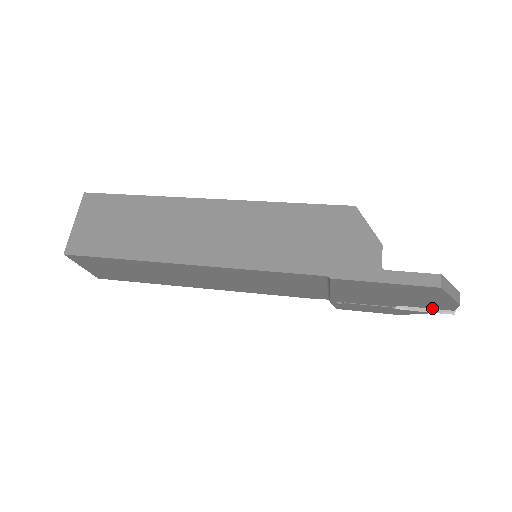
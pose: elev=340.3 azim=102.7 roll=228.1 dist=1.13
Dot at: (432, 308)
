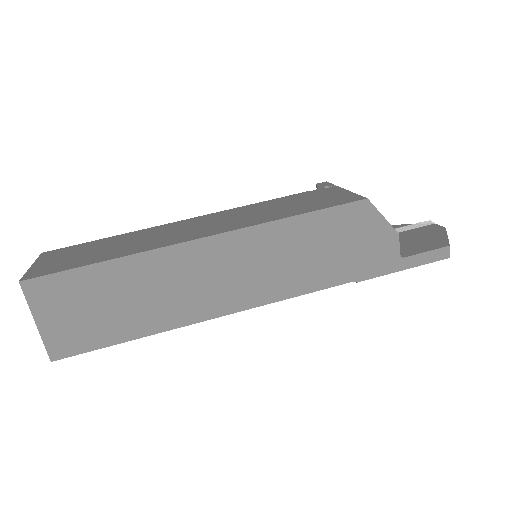
Dot at: occluded
